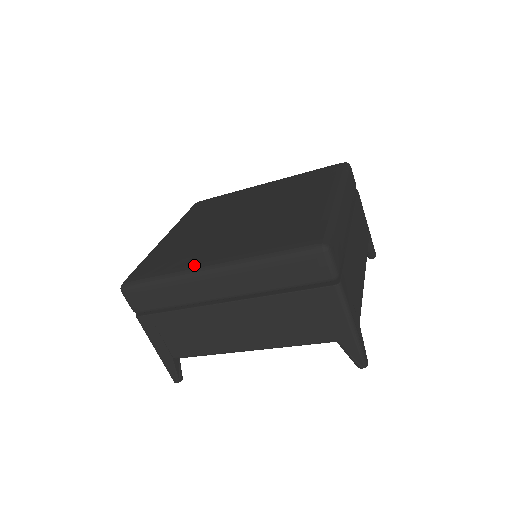
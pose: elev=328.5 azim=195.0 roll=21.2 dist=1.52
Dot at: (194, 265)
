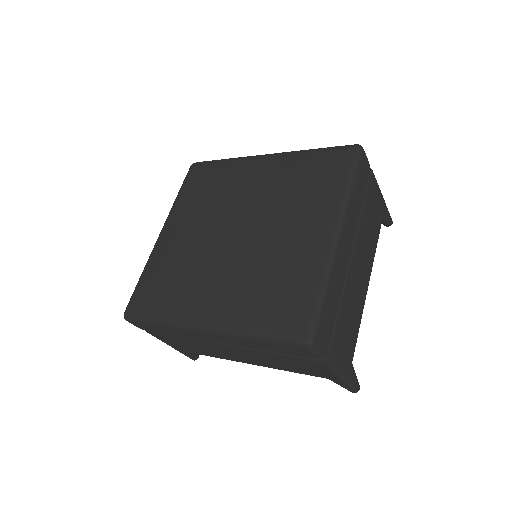
Dot at: (186, 316)
